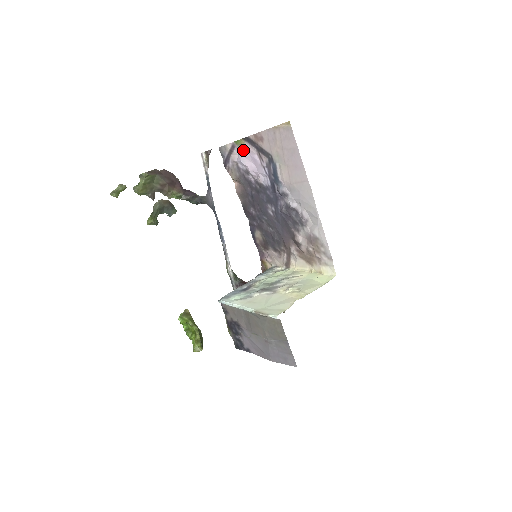
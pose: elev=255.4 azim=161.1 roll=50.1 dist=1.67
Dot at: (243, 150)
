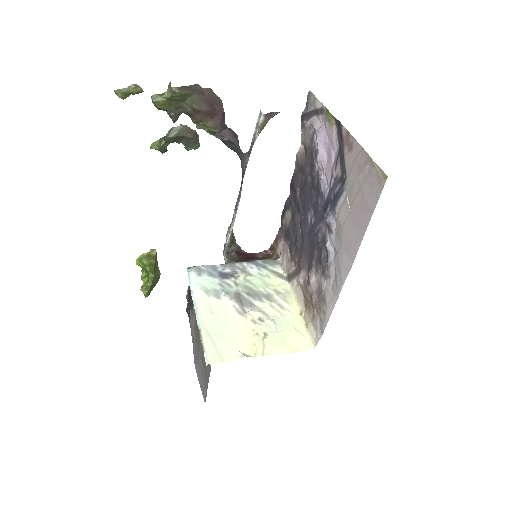
Dot at: (327, 129)
